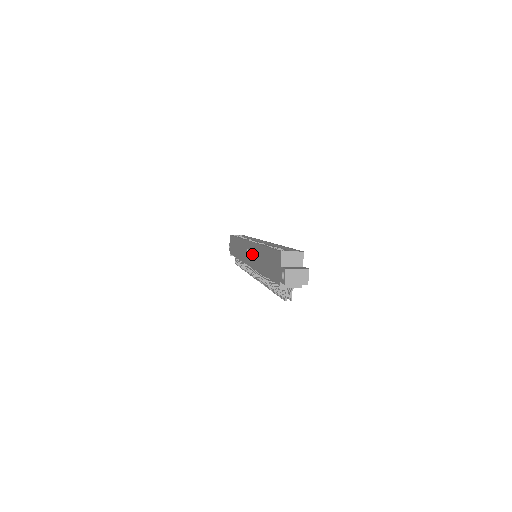
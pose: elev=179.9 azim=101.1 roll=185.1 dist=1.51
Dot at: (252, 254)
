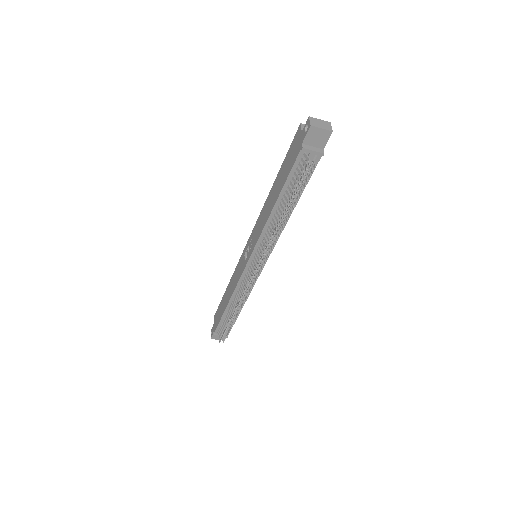
Dot at: (255, 233)
